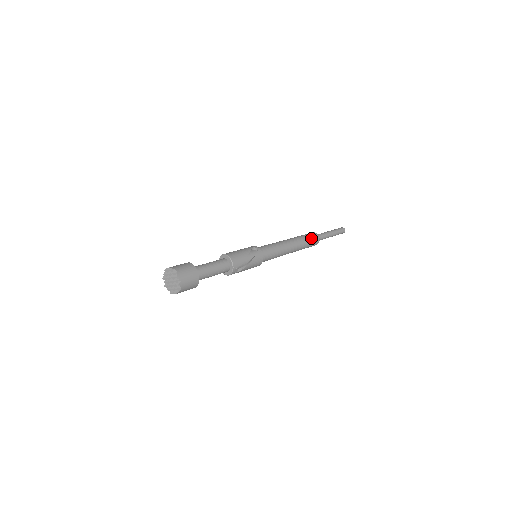
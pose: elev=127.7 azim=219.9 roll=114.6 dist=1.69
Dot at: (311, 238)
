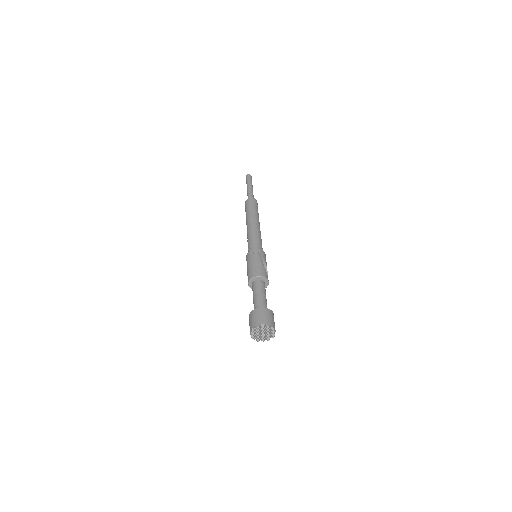
Dot at: (254, 205)
